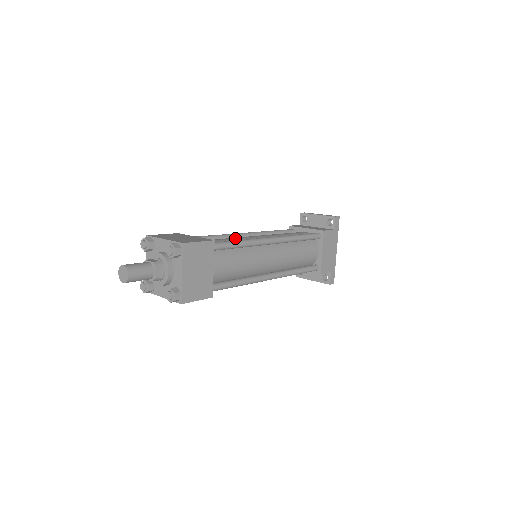
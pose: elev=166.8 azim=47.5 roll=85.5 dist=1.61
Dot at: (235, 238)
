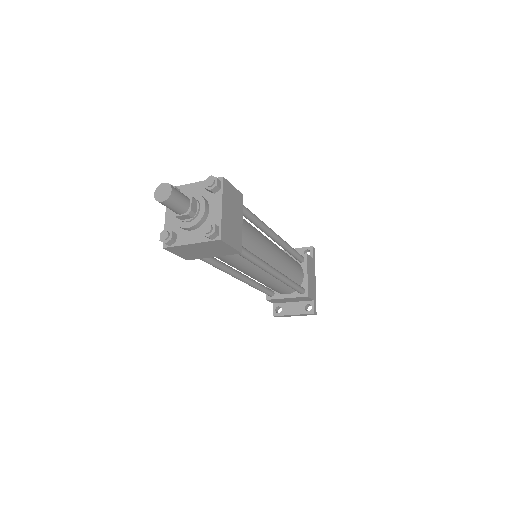
Dot at: occluded
